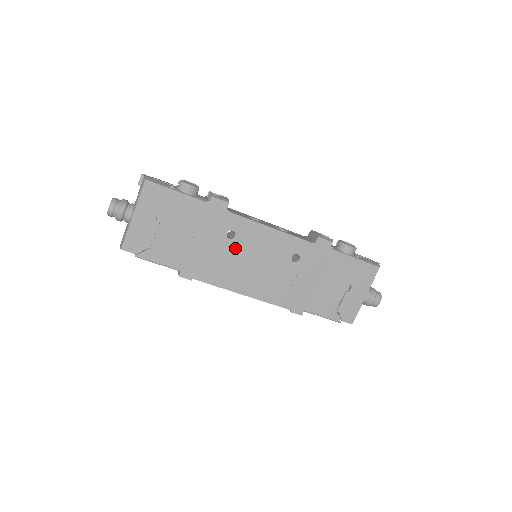
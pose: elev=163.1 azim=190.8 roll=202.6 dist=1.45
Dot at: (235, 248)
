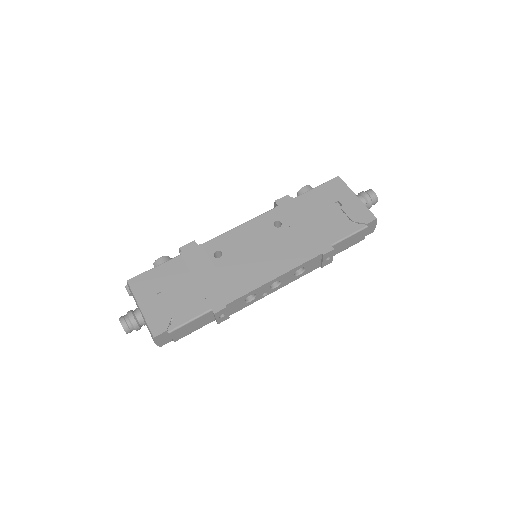
Dot at: (231, 259)
